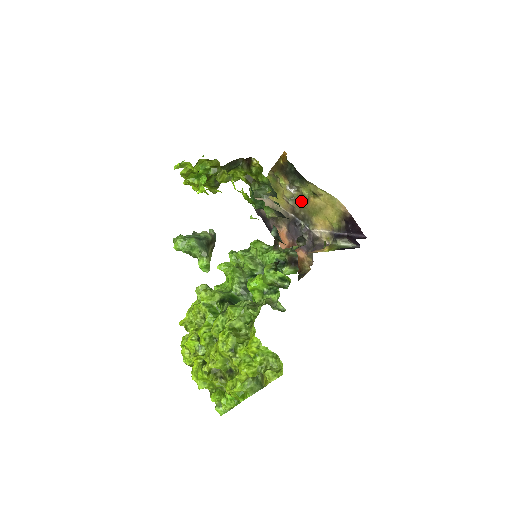
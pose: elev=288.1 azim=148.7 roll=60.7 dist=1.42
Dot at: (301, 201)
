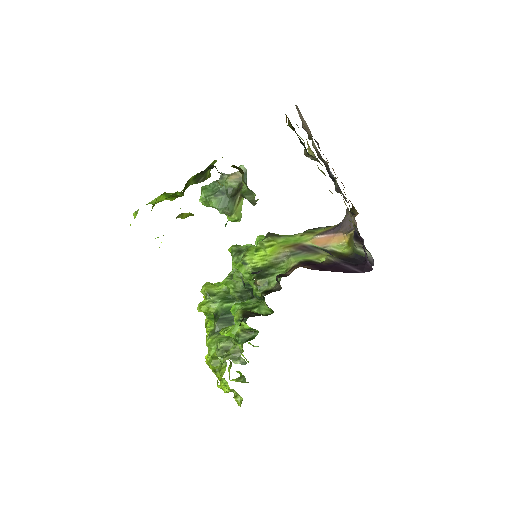
Dot at: occluded
